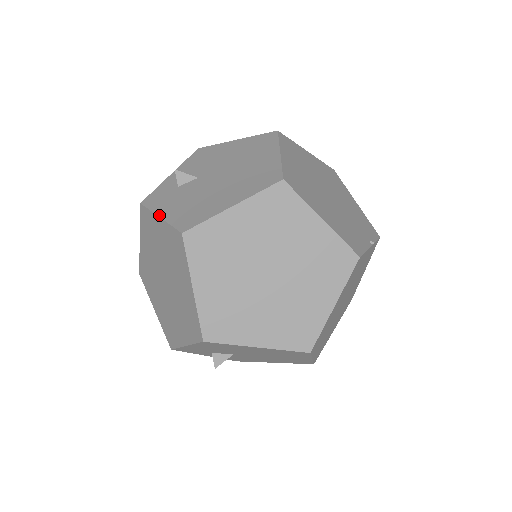
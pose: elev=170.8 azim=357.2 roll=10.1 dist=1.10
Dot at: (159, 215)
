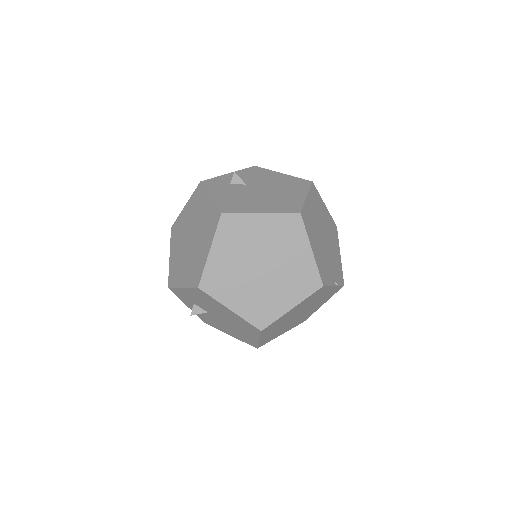
Dot at: (211, 195)
